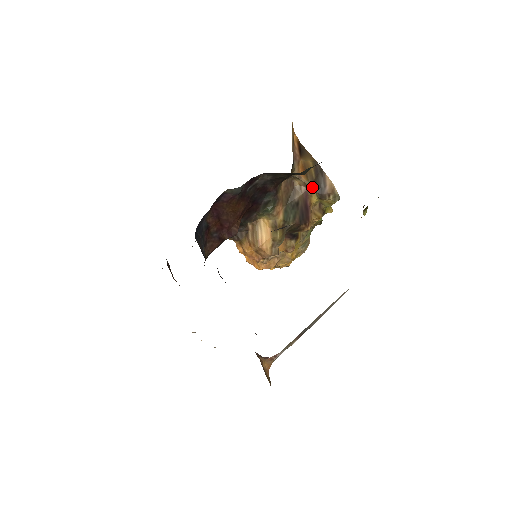
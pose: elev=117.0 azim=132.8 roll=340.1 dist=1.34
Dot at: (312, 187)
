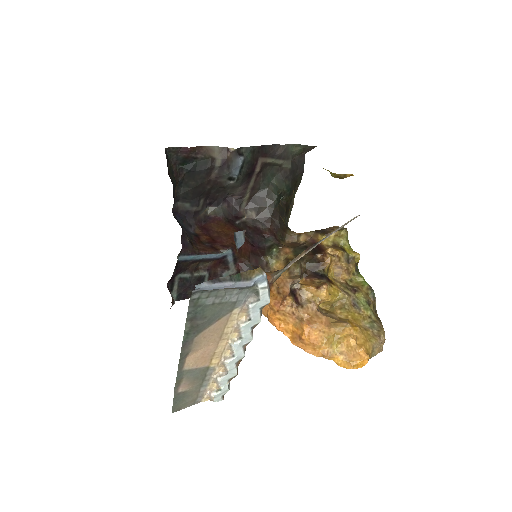
Dot at: (314, 233)
